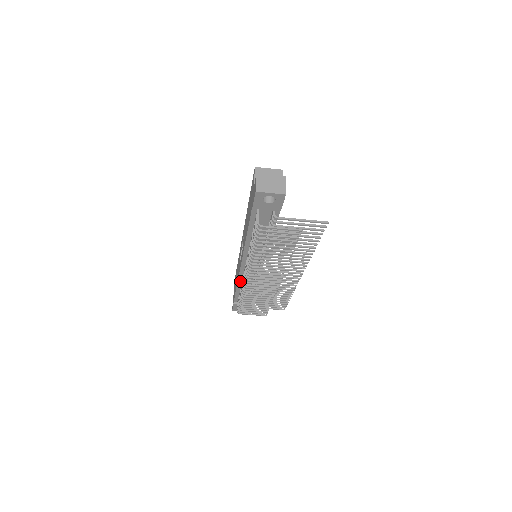
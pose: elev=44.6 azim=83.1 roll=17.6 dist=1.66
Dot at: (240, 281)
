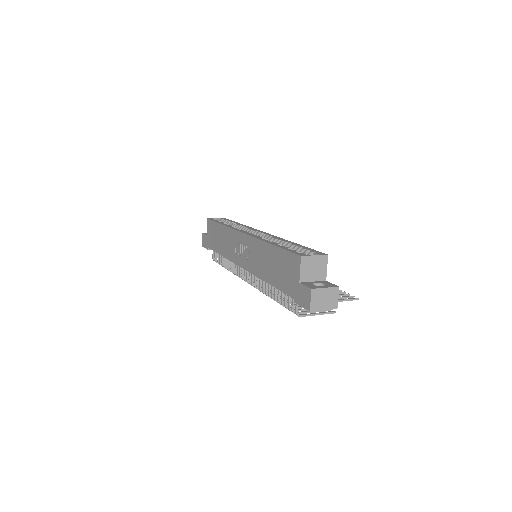
Dot at: occluded
